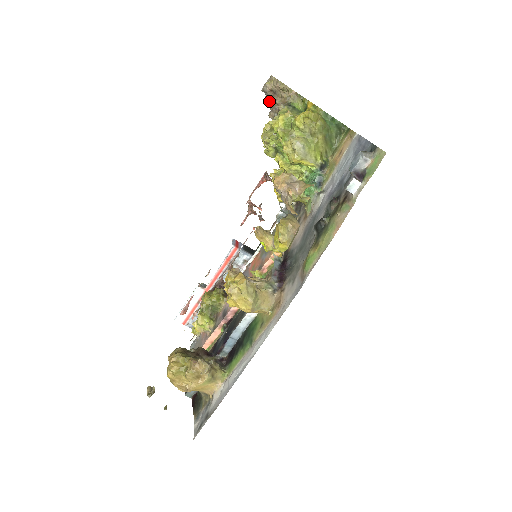
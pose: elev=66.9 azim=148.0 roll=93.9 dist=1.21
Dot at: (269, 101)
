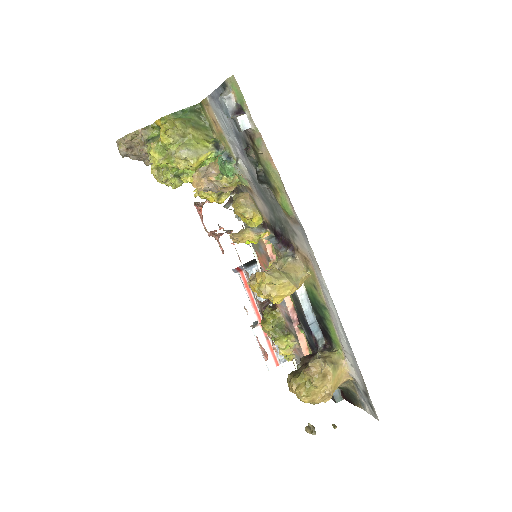
Dot at: (135, 157)
